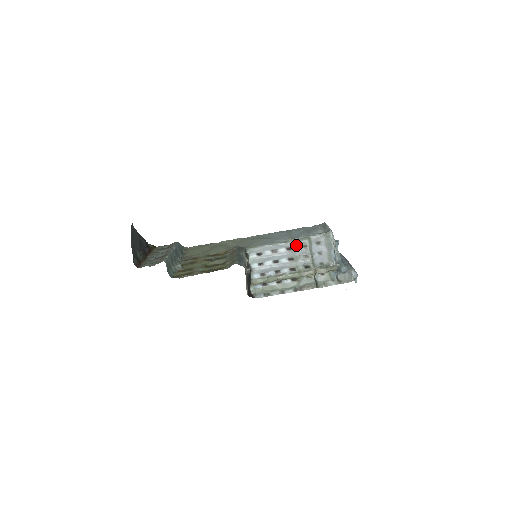
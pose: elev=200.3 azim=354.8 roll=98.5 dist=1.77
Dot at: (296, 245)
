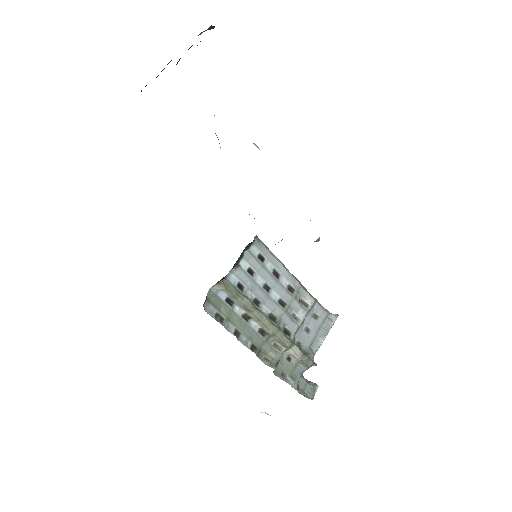
Dot at: (300, 293)
